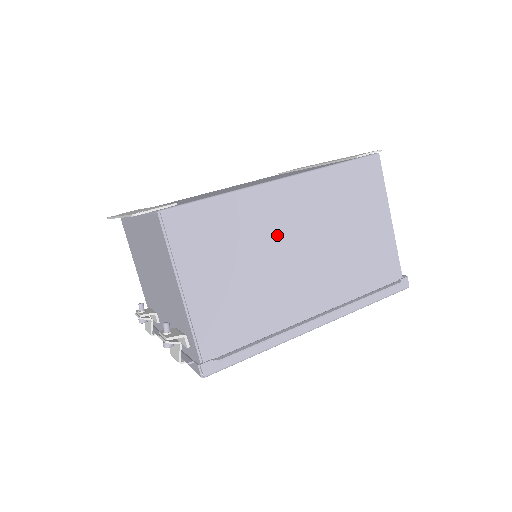
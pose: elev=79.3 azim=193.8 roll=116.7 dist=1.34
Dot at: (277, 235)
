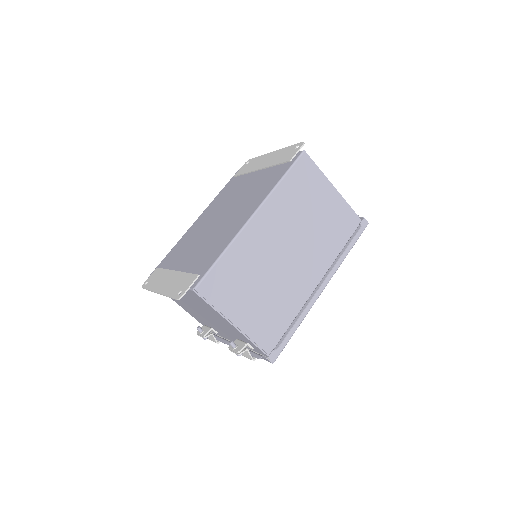
Dot at: (269, 252)
